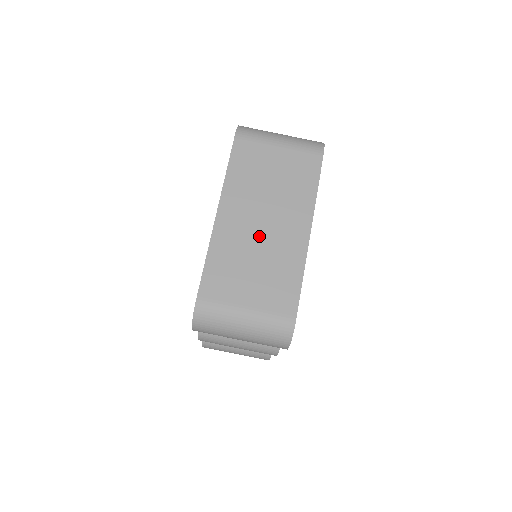
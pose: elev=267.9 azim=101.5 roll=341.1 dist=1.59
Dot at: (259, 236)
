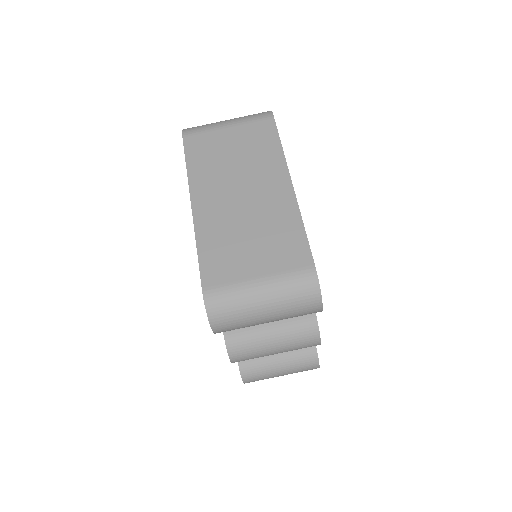
Dot at: (242, 208)
